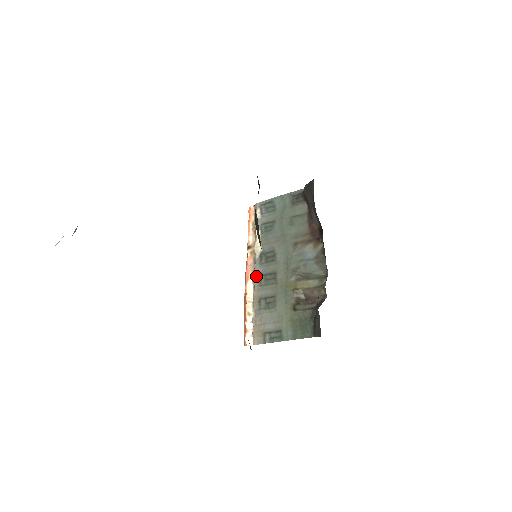
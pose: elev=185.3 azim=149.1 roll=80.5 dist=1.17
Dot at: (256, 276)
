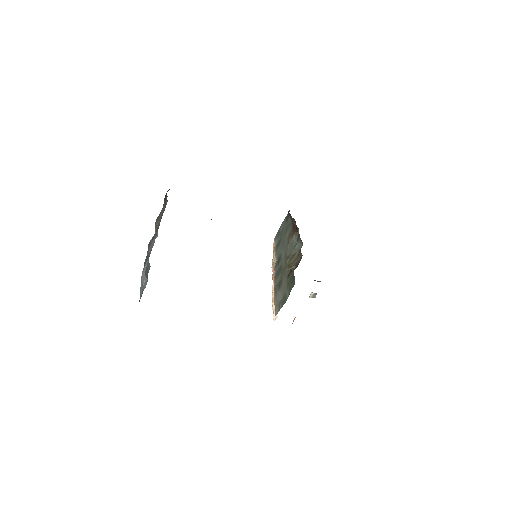
Dot at: (274, 277)
